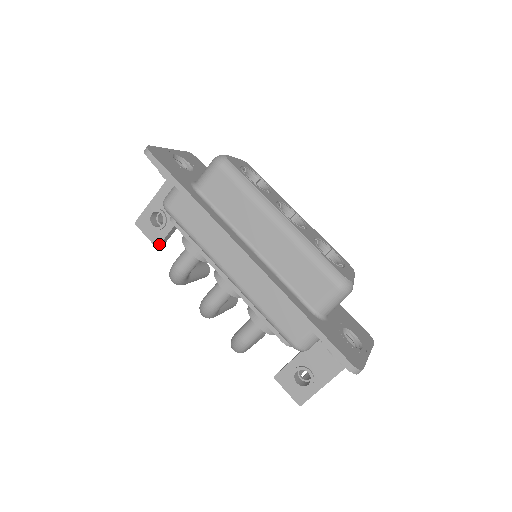
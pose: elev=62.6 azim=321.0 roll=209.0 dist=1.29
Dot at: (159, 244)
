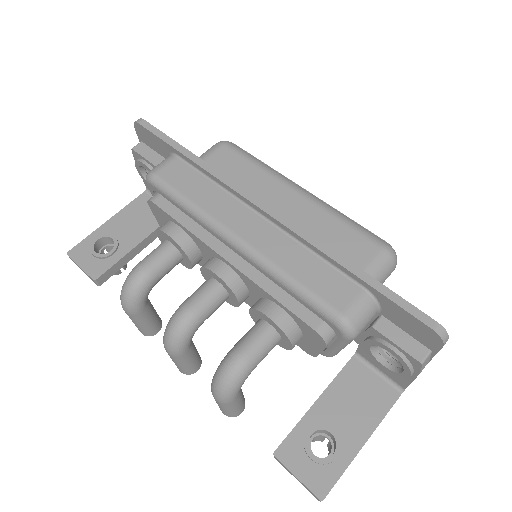
Dot at: (99, 276)
